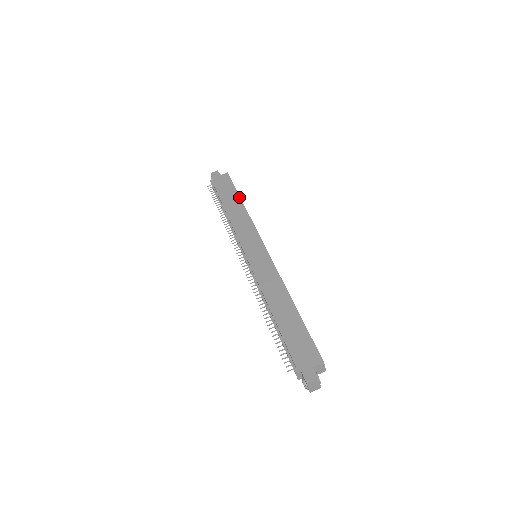
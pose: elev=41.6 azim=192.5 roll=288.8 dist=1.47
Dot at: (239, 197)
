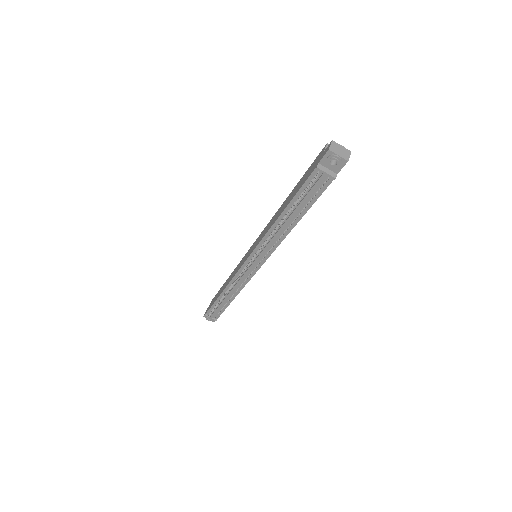
Dot at: (225, 282)
